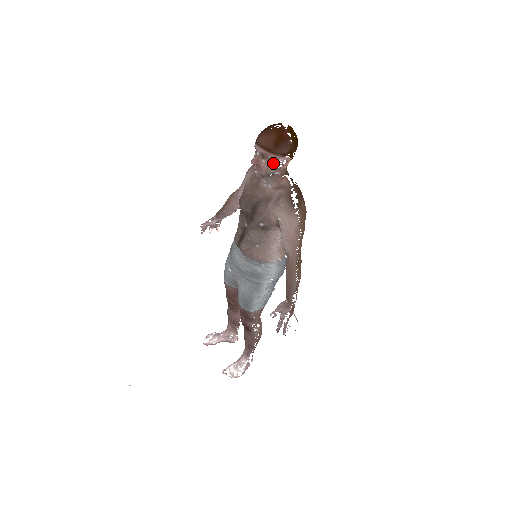
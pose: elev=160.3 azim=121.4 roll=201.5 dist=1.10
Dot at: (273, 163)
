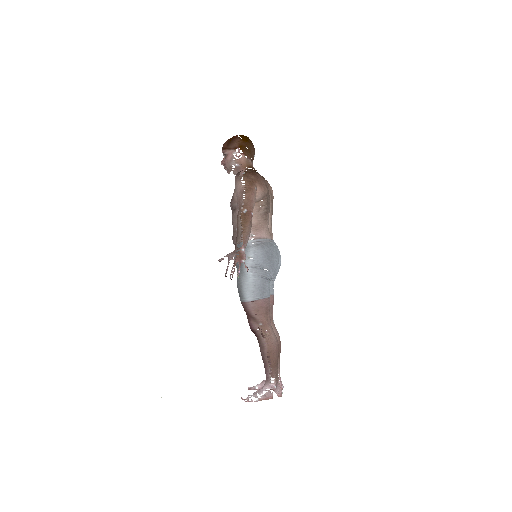
Dot at: (230, 156)
